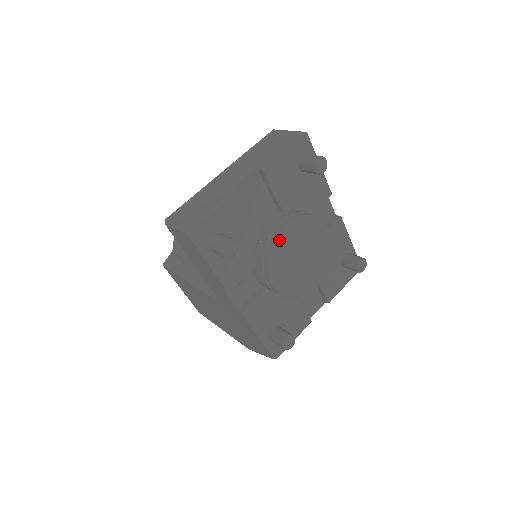
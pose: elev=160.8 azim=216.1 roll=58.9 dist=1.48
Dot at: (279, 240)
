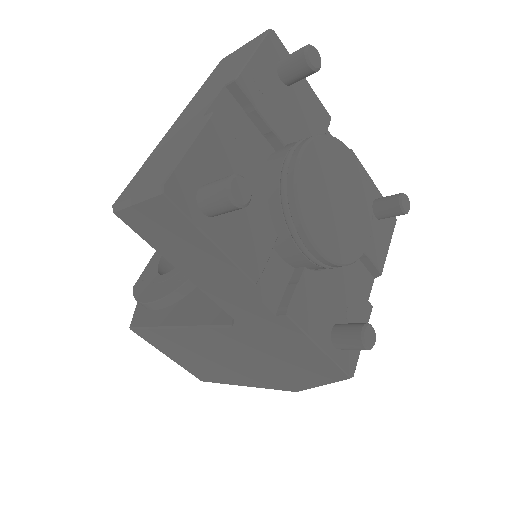
Dot at: (300, 174)
